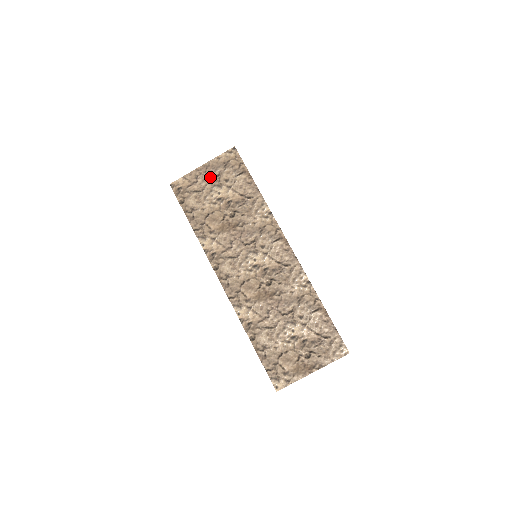
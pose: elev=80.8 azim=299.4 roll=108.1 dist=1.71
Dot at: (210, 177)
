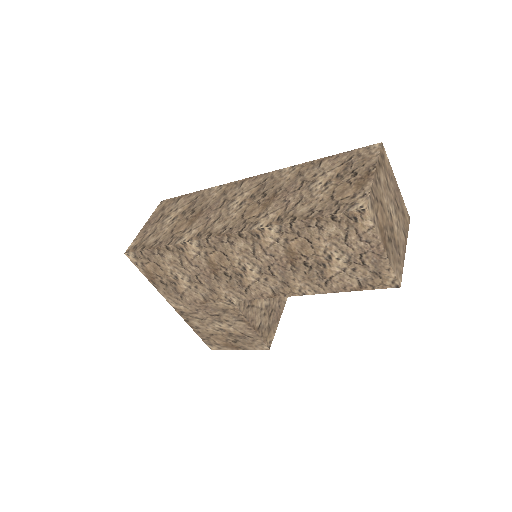
Dot at: (156, 222)
